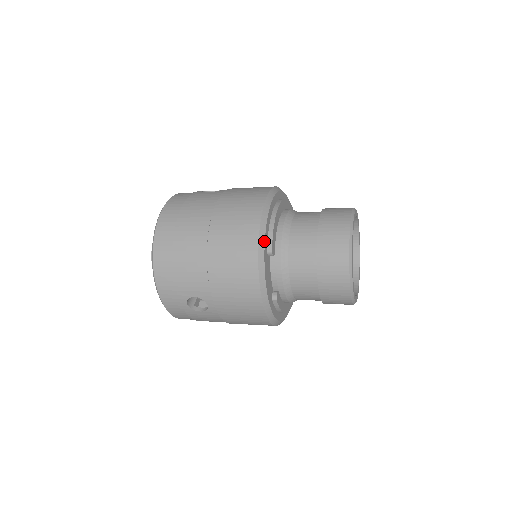
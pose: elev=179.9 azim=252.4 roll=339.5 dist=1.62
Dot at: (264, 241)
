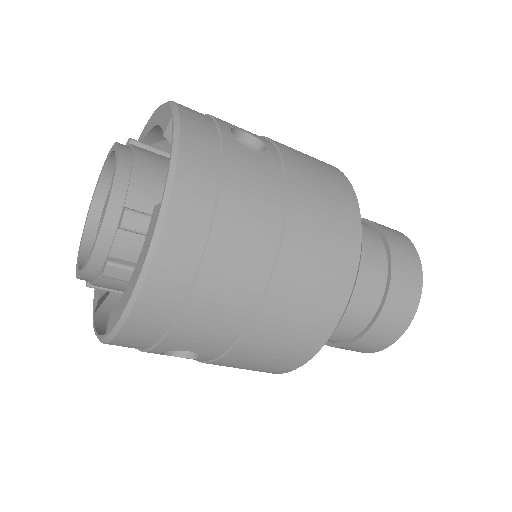
Dot at: occluded
